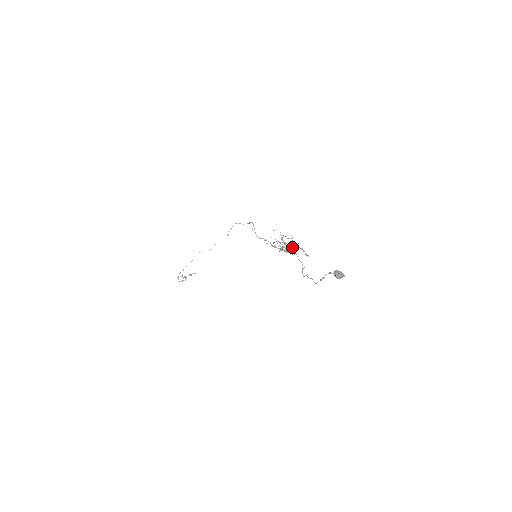
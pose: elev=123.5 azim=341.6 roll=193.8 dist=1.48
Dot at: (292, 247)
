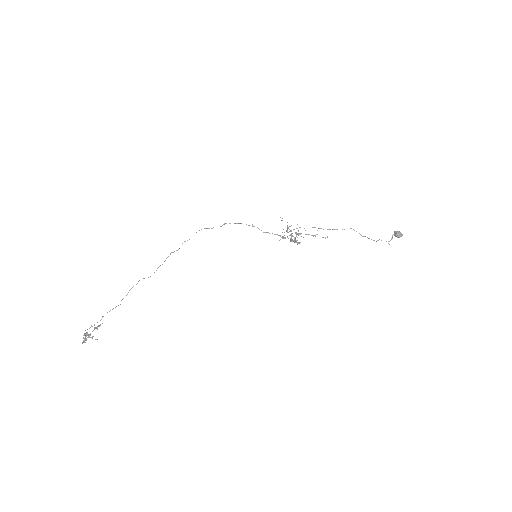
Dot at: (294, 238)
